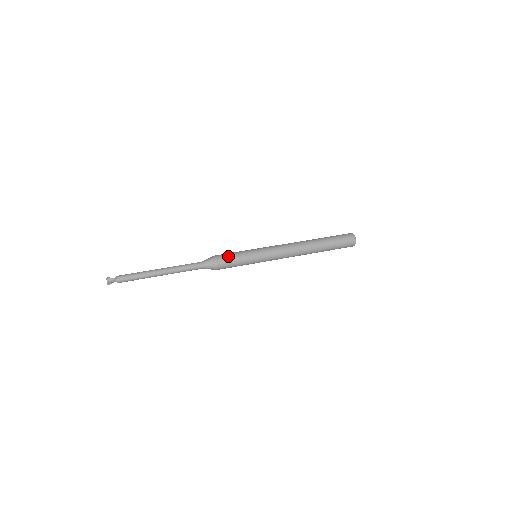
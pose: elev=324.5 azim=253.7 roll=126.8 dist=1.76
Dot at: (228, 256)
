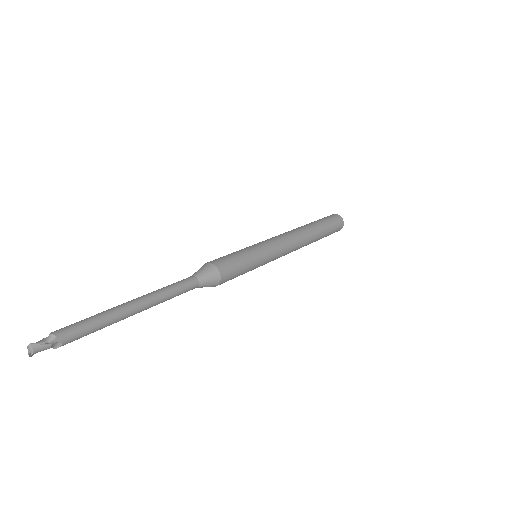
Dot at: (234, 265)
